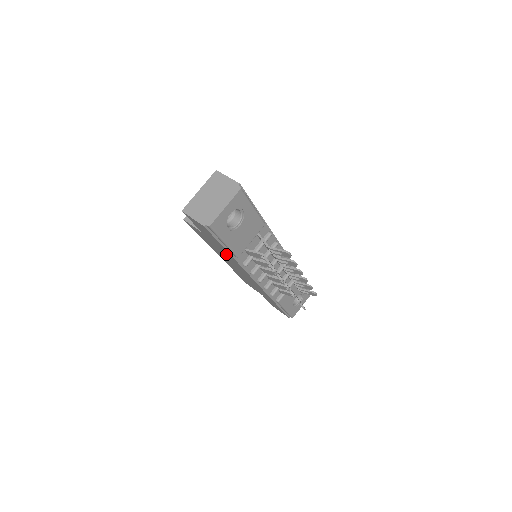
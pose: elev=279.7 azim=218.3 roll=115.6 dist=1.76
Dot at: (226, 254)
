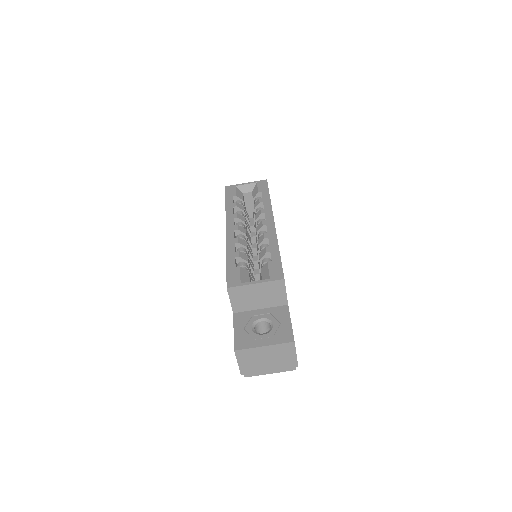
Dot at: occluded
